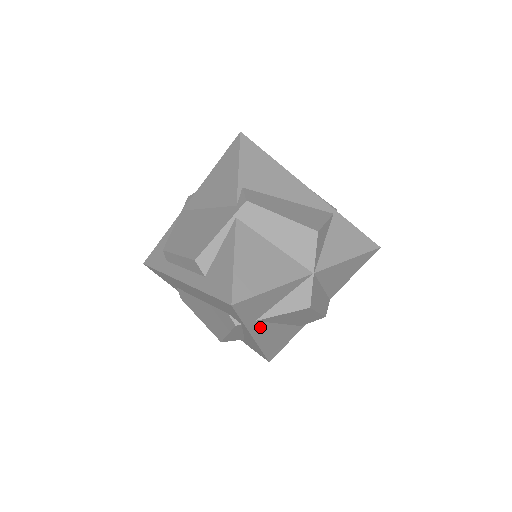
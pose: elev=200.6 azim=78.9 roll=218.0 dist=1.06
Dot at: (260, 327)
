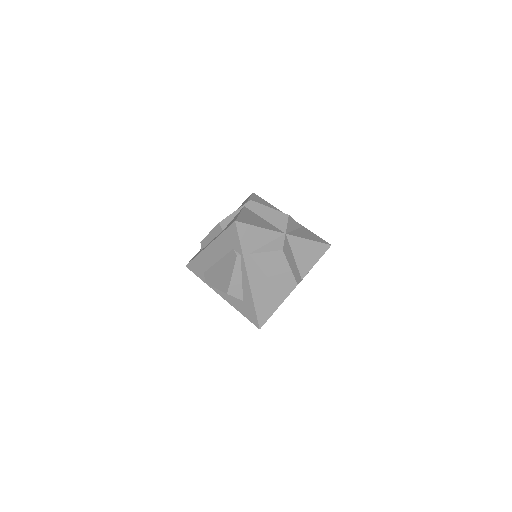
Dot at: (252, 266)
